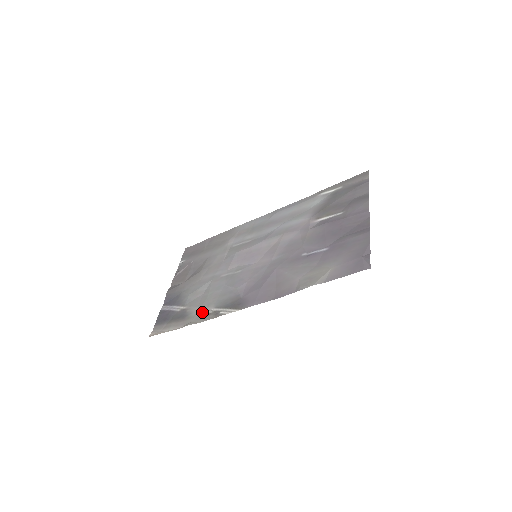
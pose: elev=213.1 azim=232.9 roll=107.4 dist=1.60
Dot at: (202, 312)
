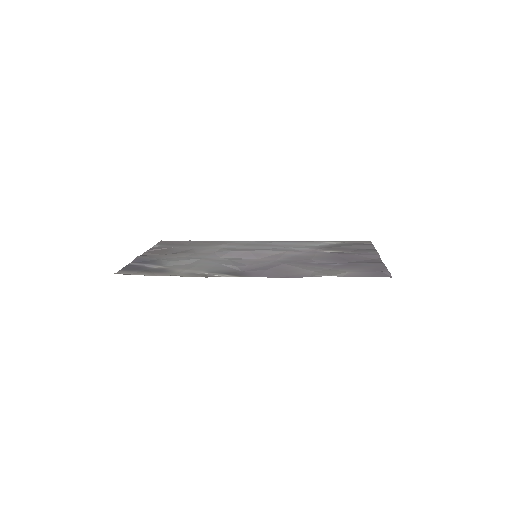
Dot at: (190, 272)
